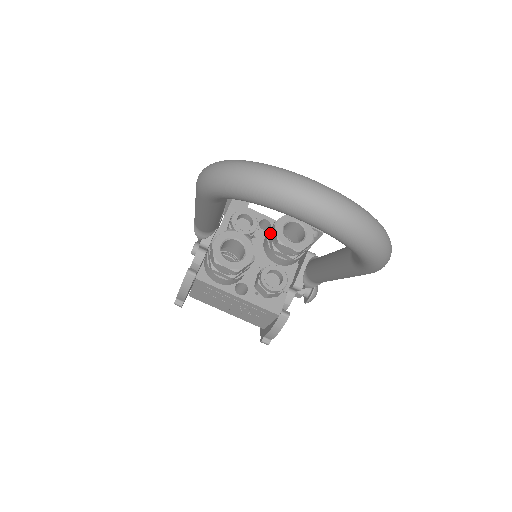
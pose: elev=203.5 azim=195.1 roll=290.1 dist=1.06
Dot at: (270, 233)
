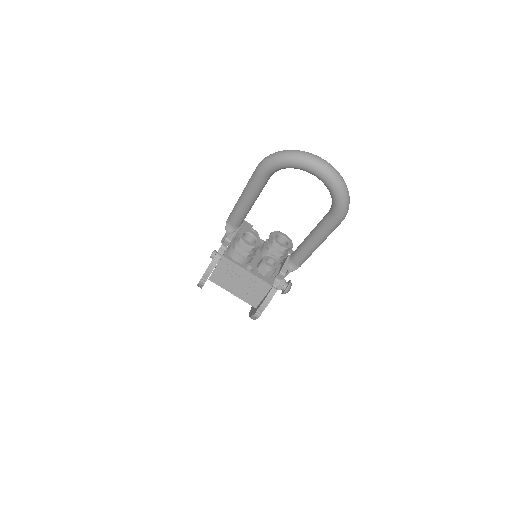
Dot at: (267, 241)
